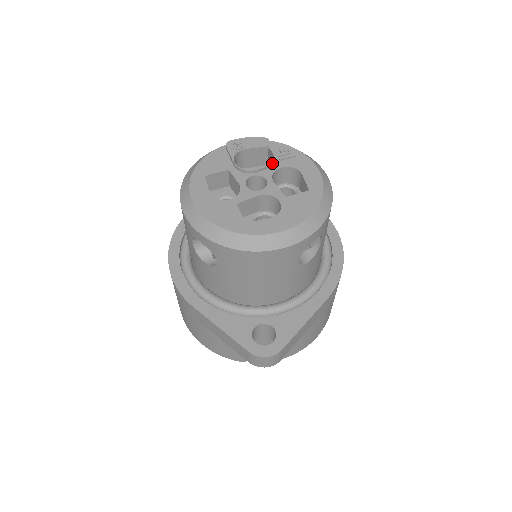
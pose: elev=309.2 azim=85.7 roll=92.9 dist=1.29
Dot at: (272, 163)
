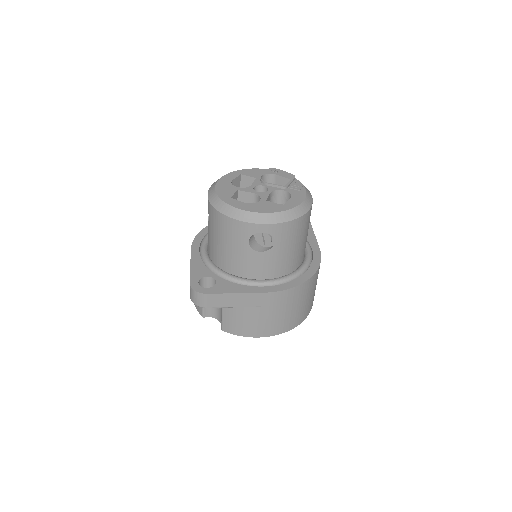
Dot at: (281, 185)
